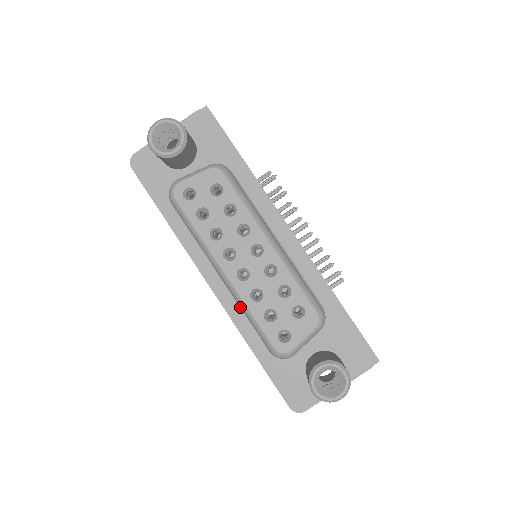
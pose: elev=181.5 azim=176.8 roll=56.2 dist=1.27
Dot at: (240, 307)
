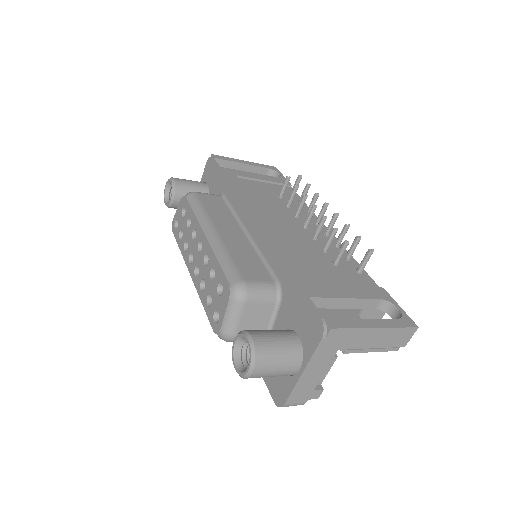
Dot at: occluded
